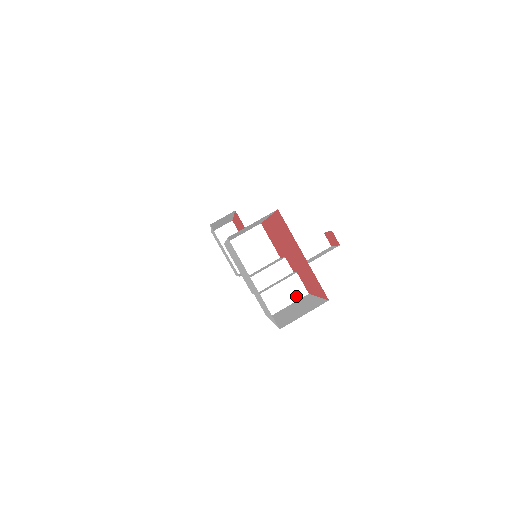
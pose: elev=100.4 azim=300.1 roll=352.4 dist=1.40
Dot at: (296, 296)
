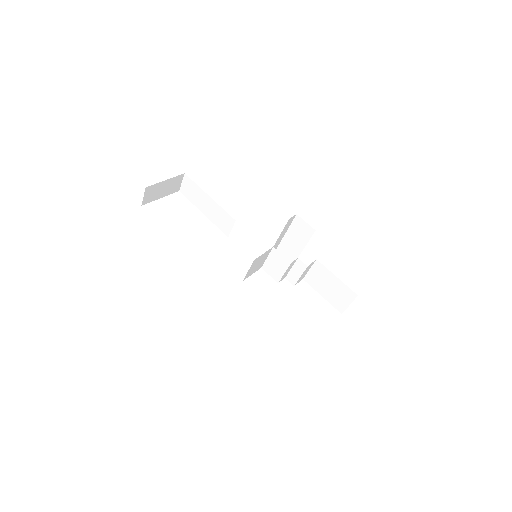
Dot at: (311, 266)
